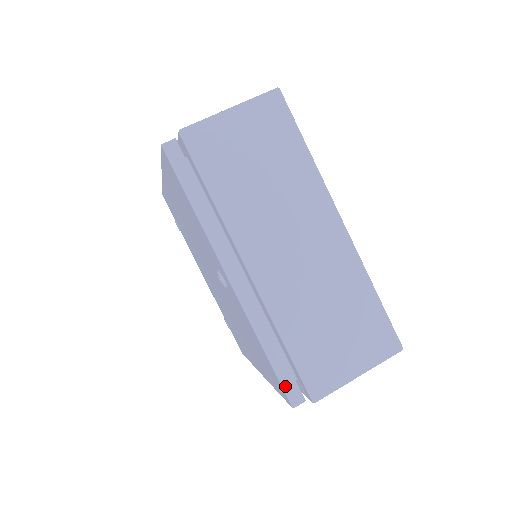
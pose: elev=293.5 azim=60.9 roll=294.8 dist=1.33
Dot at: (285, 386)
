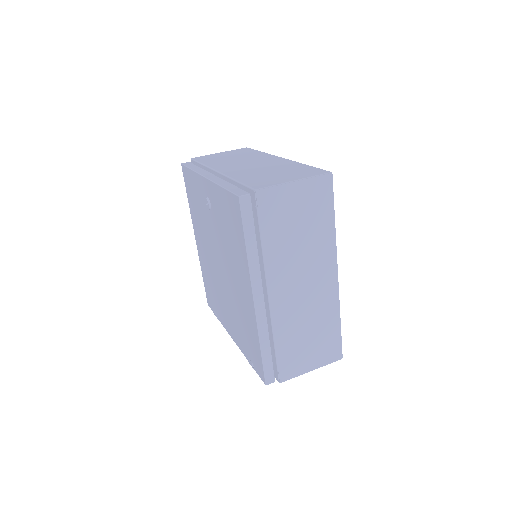
Dot at: (234, 192)
